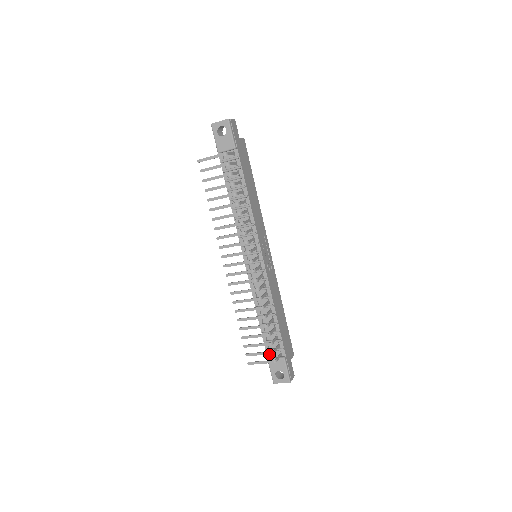
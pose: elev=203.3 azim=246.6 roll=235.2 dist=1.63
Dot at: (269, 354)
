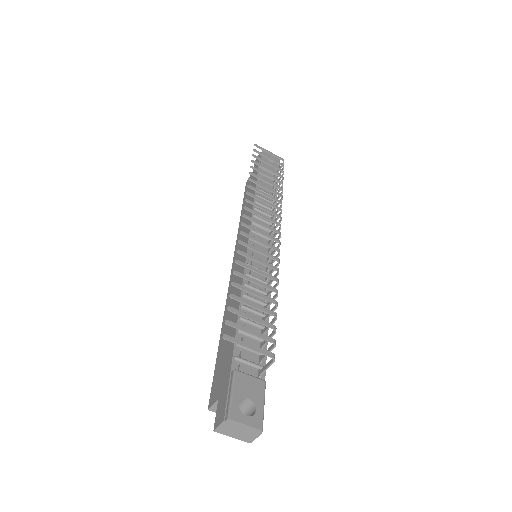
Dot at: (236, 366)
